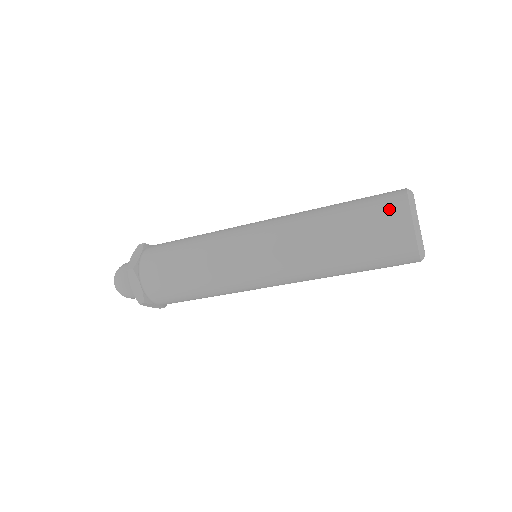
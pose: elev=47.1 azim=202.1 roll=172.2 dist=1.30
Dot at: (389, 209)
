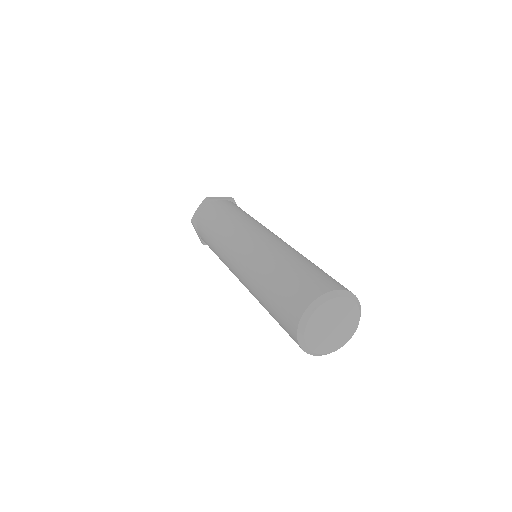
Dot at: (290, 310)
